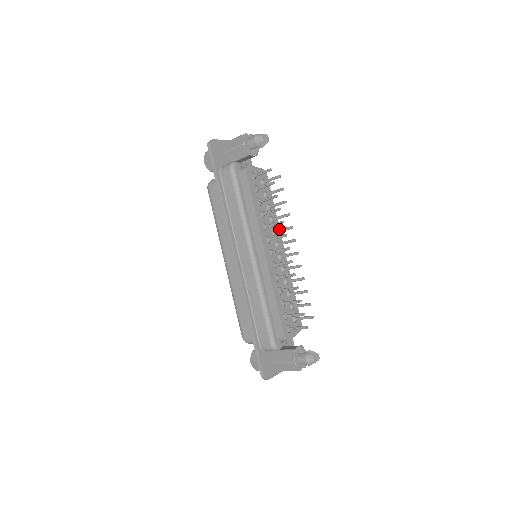
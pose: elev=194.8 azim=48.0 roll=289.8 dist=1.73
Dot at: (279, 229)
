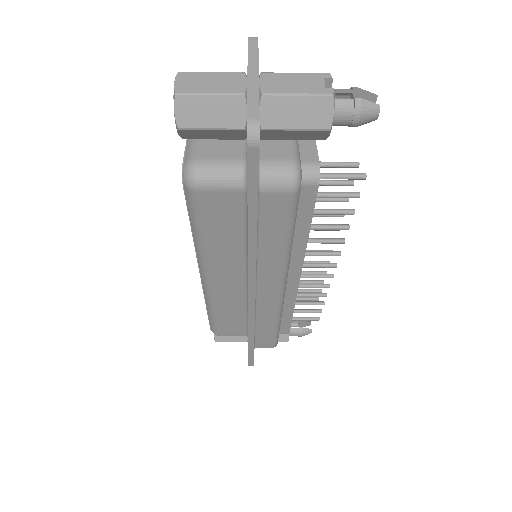
Dot at: occluded
